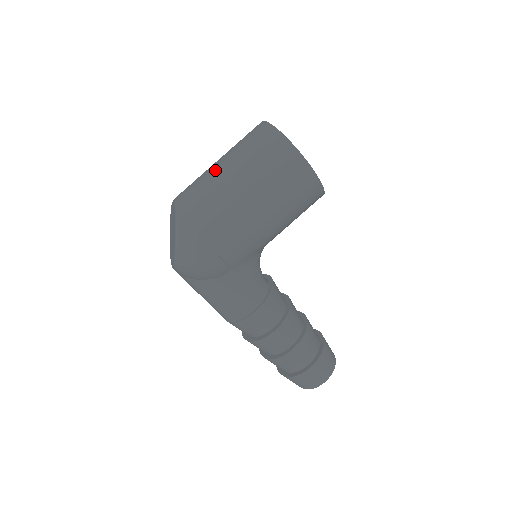
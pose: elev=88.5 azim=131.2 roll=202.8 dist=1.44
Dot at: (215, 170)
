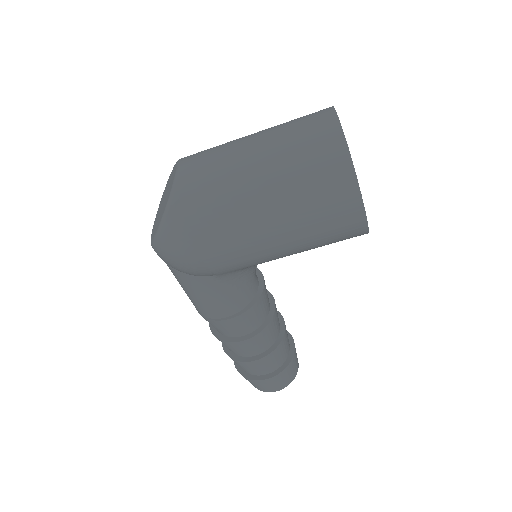
Dot at: (243, 156)
